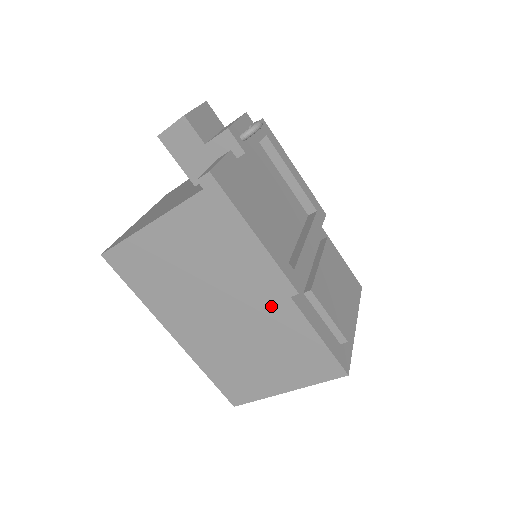
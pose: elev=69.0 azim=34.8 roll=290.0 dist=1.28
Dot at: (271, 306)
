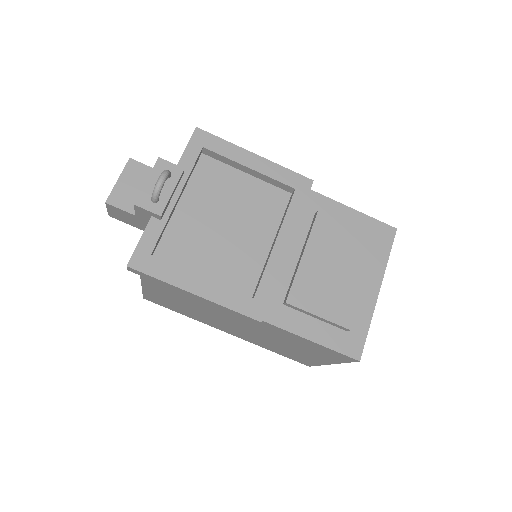
Dot at: (258, 324)
